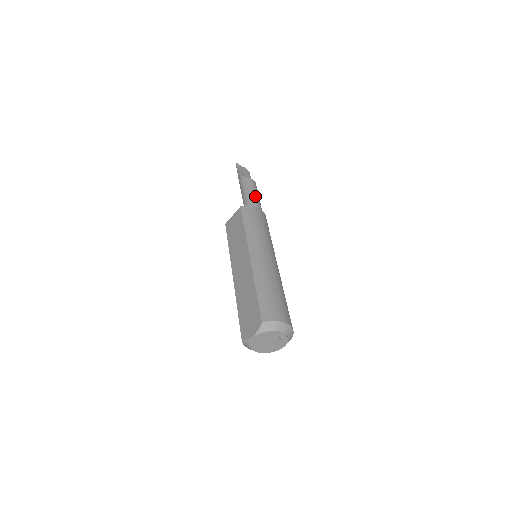
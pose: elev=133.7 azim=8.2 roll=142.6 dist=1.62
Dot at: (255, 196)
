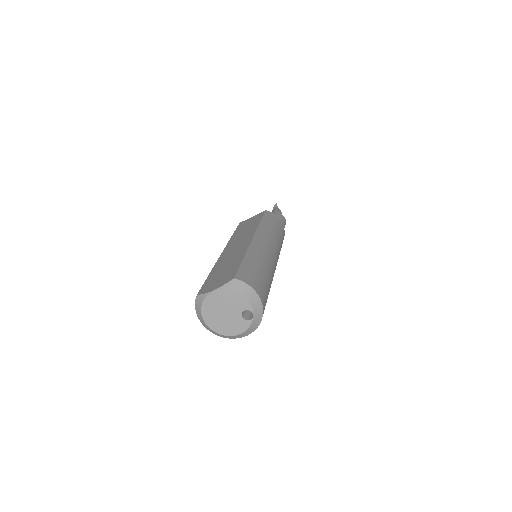
Dot at: occluded
